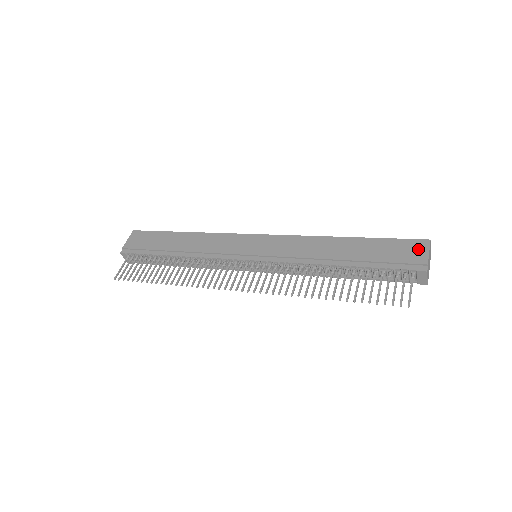
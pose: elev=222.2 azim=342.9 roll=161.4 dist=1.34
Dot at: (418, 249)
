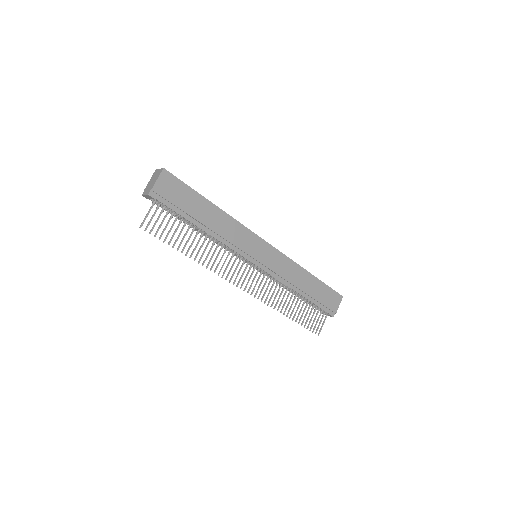
Dot at: (337, 301)
